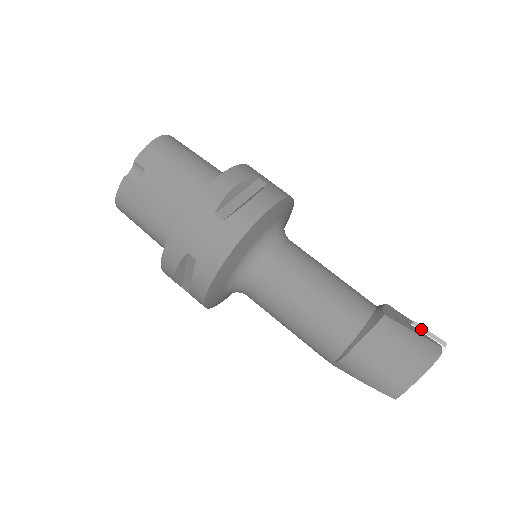
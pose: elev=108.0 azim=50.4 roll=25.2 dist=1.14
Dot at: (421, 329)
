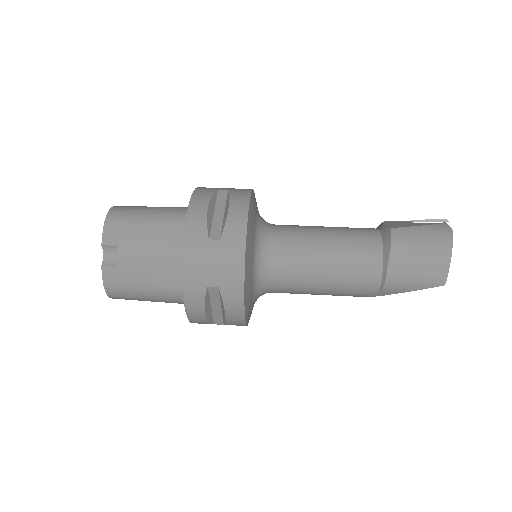
Dot at: (422, 221)
